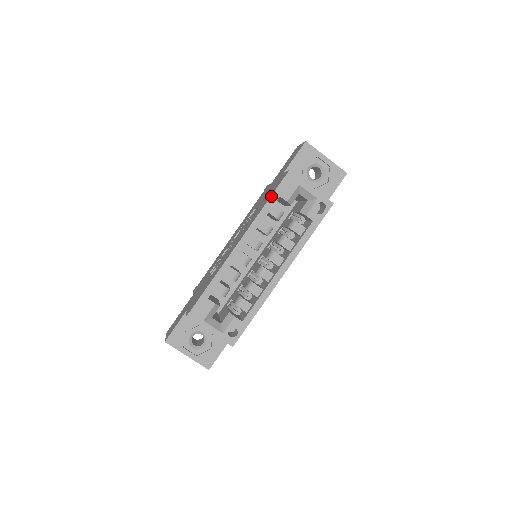
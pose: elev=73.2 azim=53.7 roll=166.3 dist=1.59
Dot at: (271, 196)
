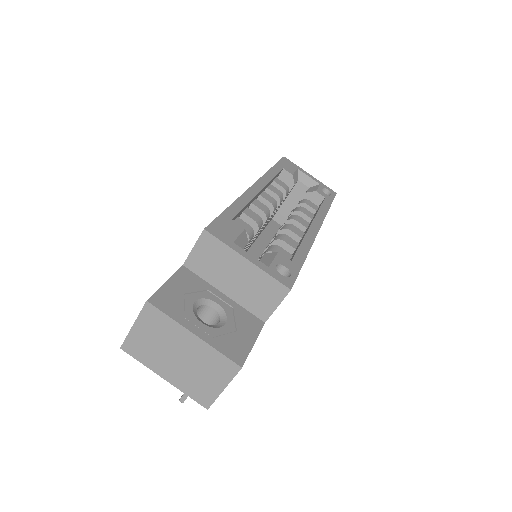
Dot at: (274, 165)
